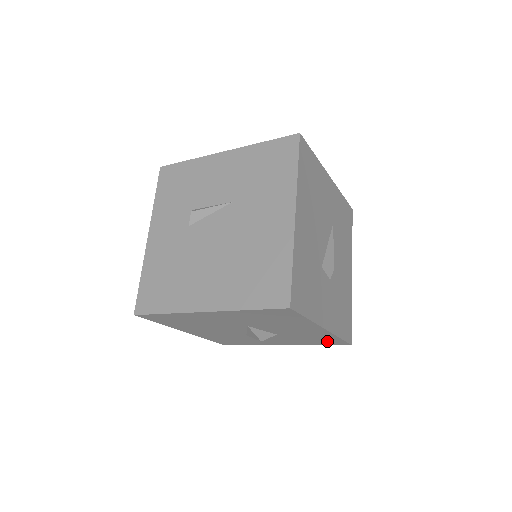
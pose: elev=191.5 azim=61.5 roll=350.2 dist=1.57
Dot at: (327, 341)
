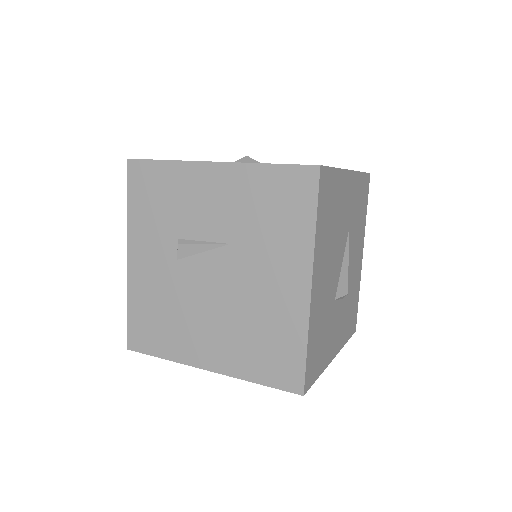
Dot at: occluded
